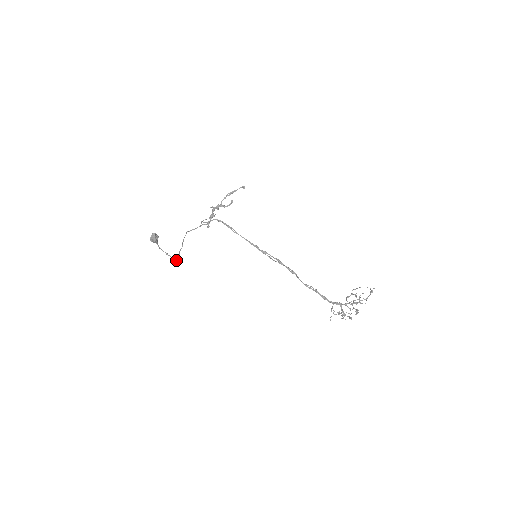
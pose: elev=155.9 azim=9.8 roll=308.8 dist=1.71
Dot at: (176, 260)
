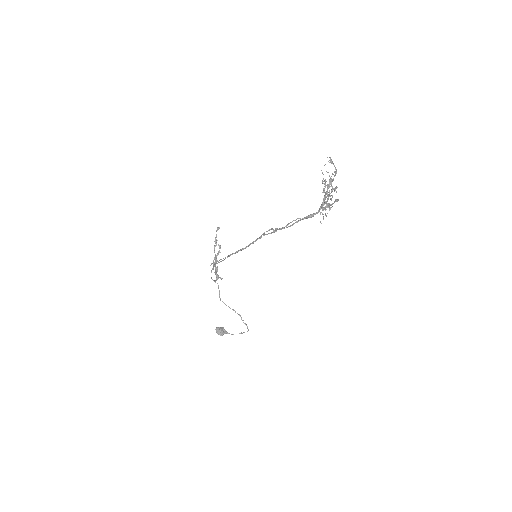
Dot at: (248, 330)
